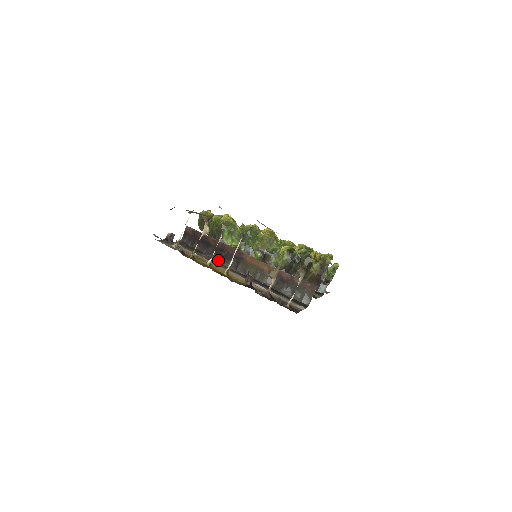
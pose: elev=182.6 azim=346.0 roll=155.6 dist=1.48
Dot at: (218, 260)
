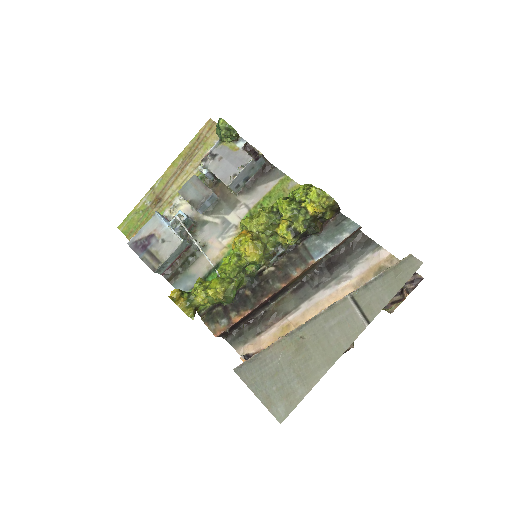
Dot at: (269, 305)
